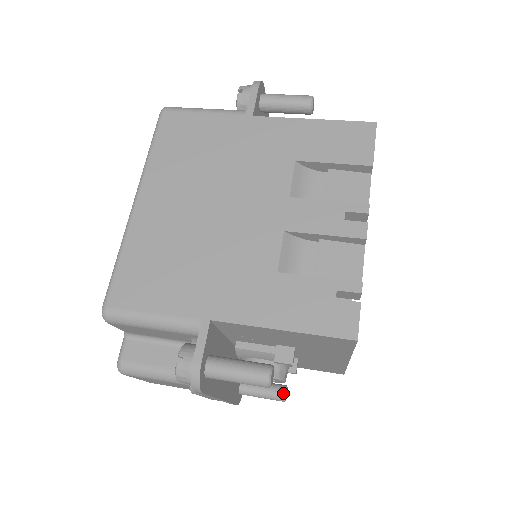
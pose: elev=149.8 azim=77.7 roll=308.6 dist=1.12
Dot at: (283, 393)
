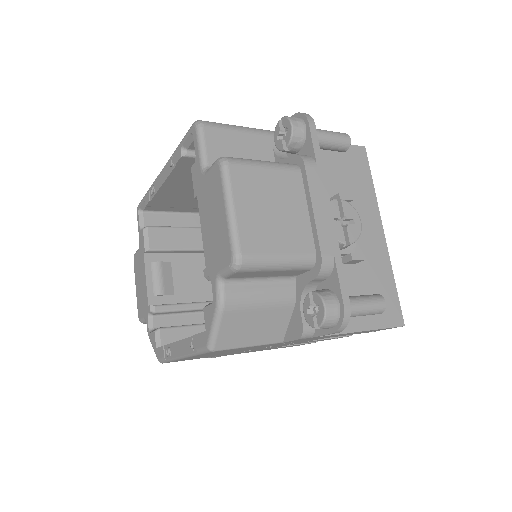
Dot at: (375, 294)
